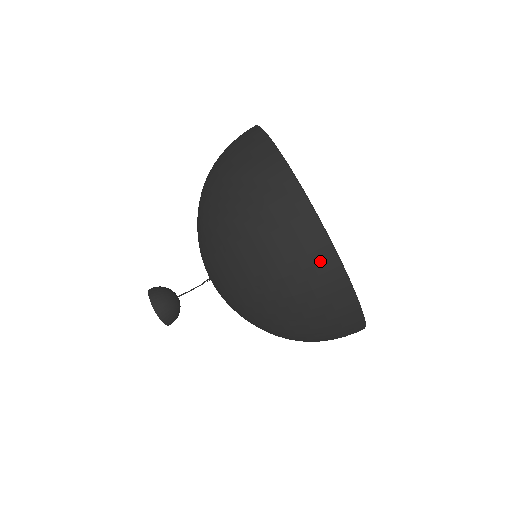
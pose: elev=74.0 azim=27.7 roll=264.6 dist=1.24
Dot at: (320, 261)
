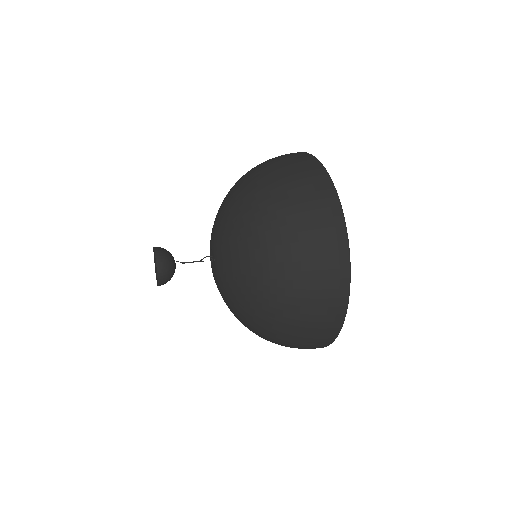
Dot at: (327, 333)
